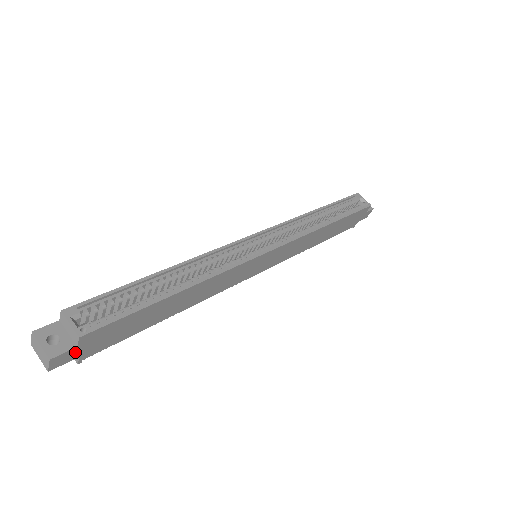
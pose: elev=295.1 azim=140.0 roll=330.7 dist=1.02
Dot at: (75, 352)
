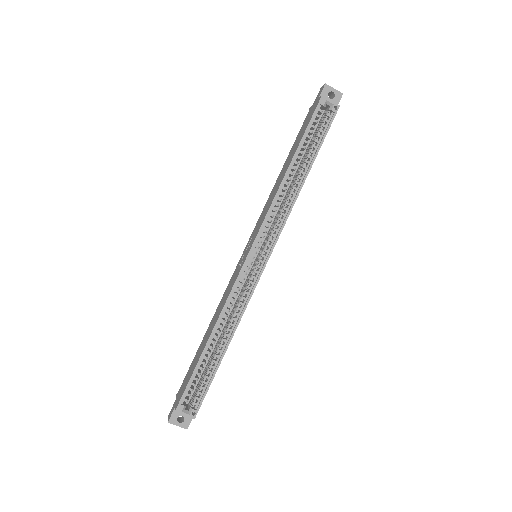
Dot at: occluded
